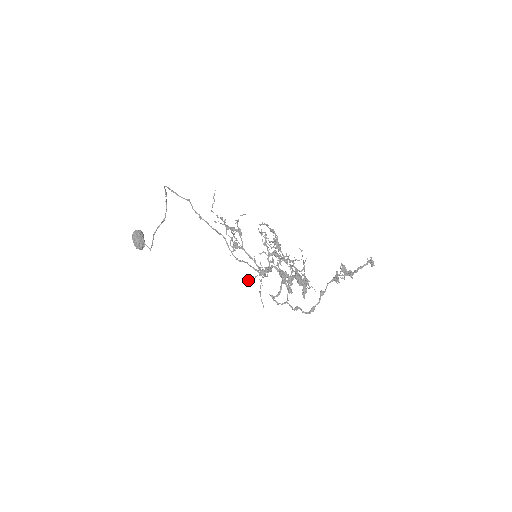
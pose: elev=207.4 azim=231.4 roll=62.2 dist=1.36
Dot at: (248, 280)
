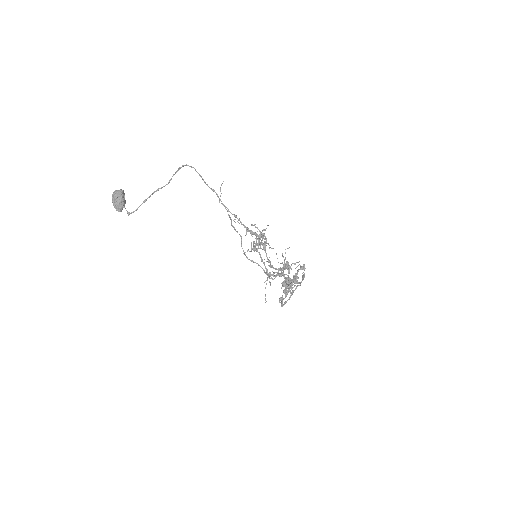
Dot at: occluded
